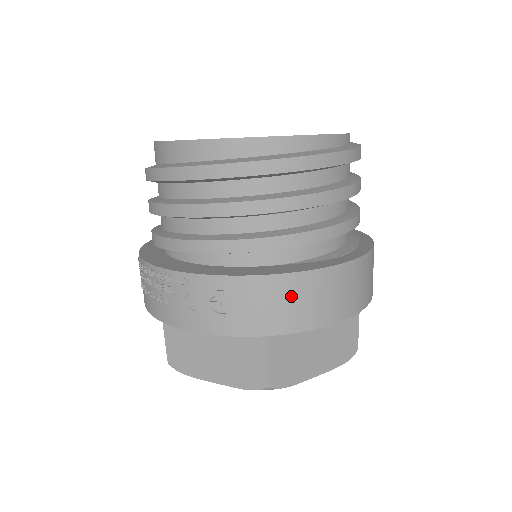
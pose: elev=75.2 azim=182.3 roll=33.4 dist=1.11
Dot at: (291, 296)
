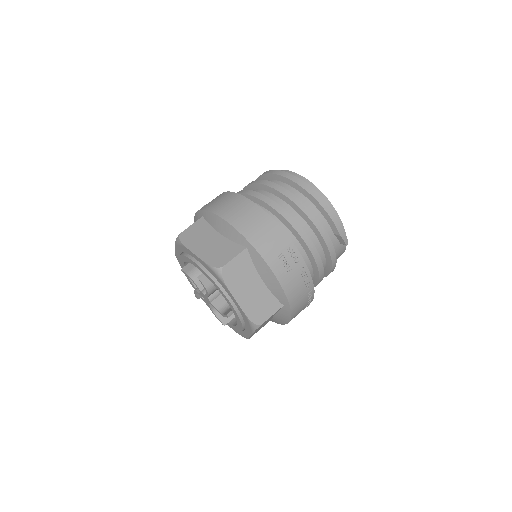
Dot at: (223, 199)
